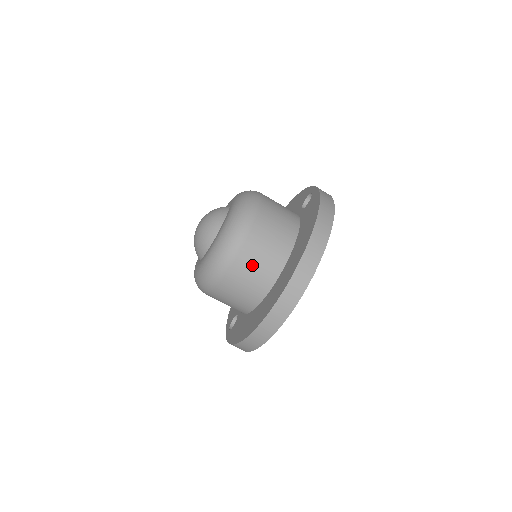
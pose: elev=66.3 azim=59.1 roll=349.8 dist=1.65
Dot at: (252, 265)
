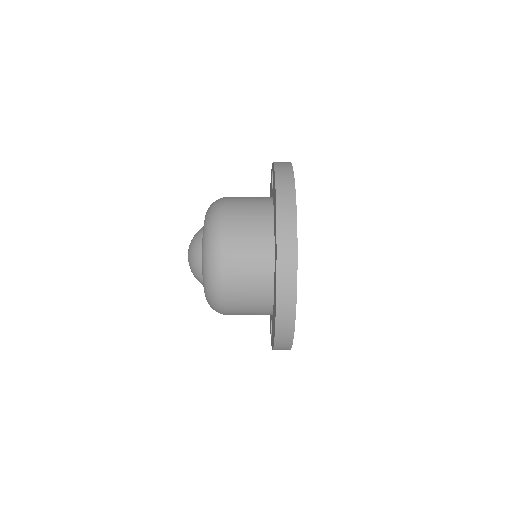
Dot at: (243, 265)
